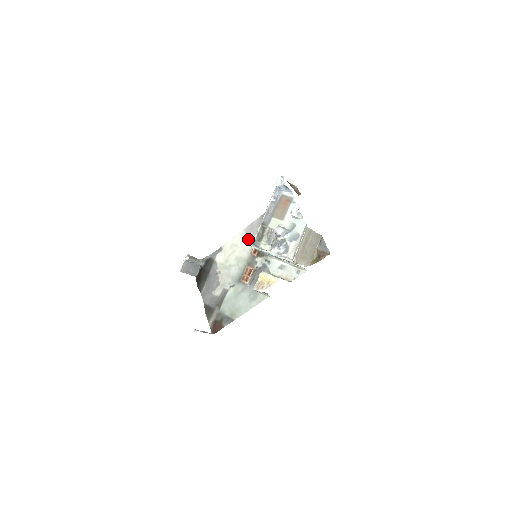
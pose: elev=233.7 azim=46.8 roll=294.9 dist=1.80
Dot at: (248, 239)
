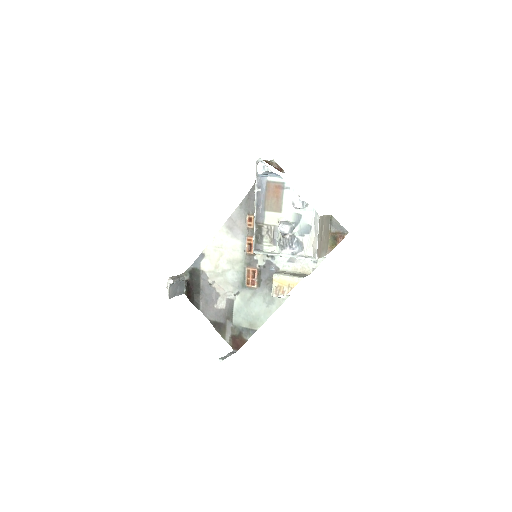
Dot at: (234, 236)
